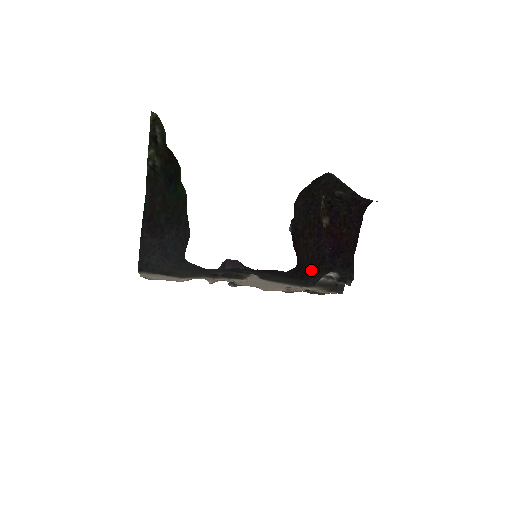
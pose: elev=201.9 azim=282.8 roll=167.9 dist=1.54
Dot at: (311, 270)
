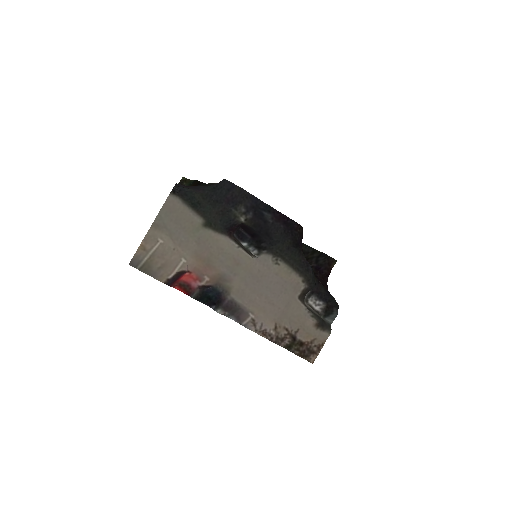
Dot at: occluded
